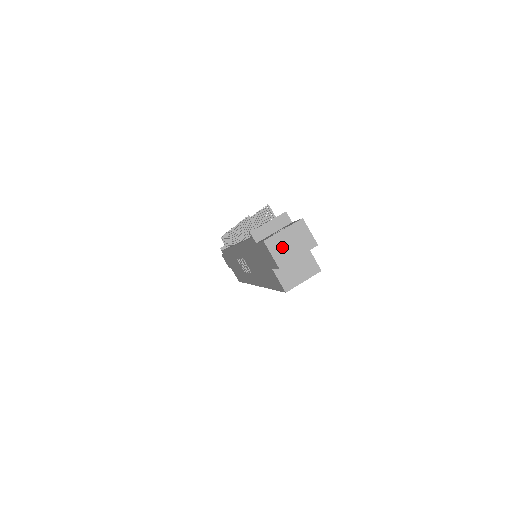
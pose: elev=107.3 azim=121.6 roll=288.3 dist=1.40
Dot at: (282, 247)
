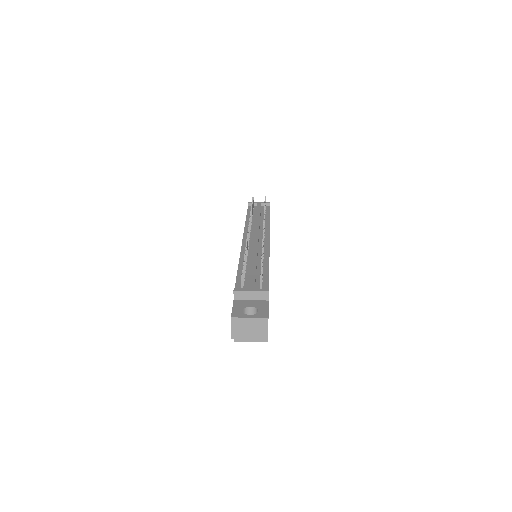
Dot at: (242, 327)
